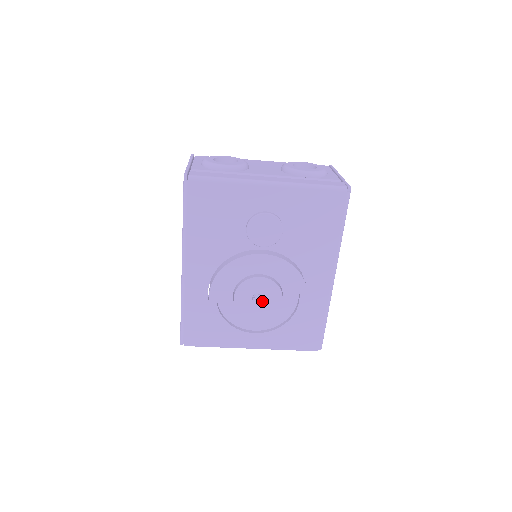
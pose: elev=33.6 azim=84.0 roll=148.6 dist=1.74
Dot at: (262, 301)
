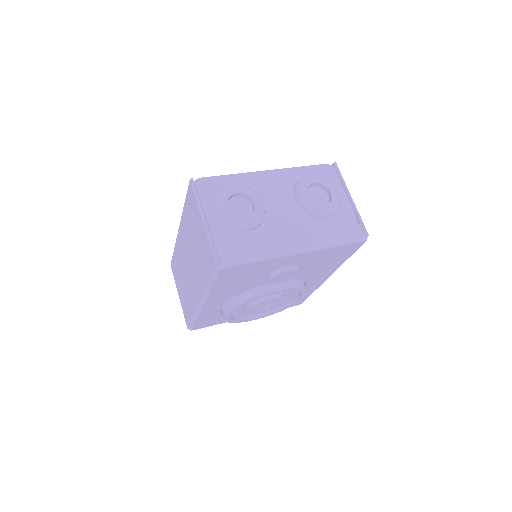
Dot at: (270, 309)
